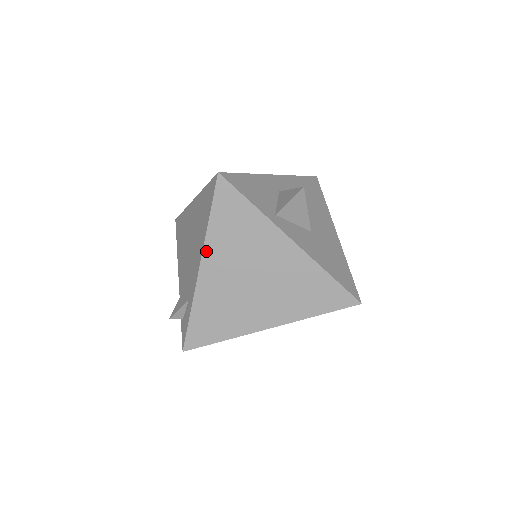
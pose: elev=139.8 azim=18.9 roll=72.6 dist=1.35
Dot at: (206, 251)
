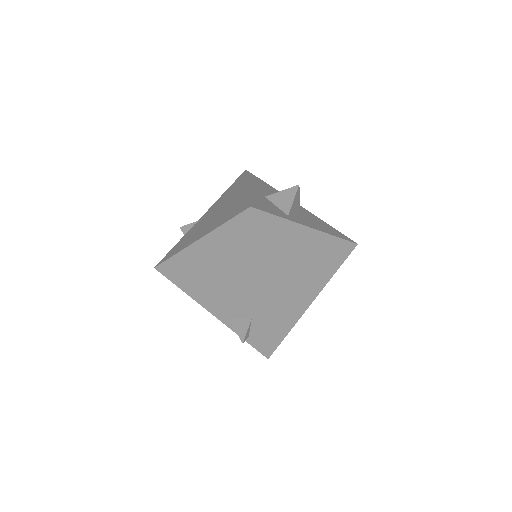
Dot at: (260, 272)
